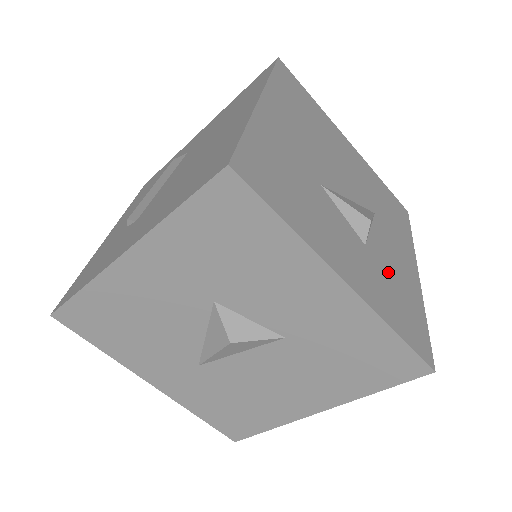
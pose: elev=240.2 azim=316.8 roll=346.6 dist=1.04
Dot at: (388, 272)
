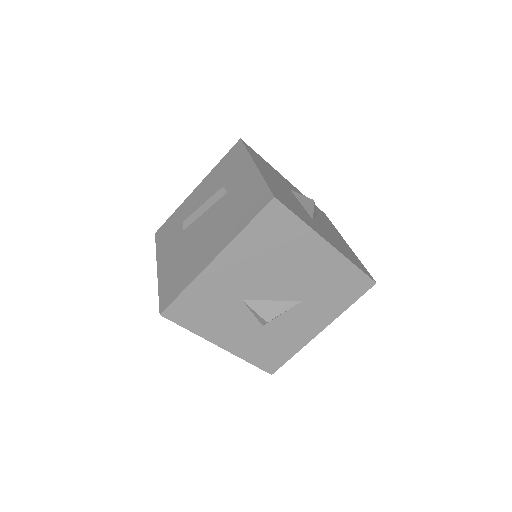
Dot at: (276, 336)
